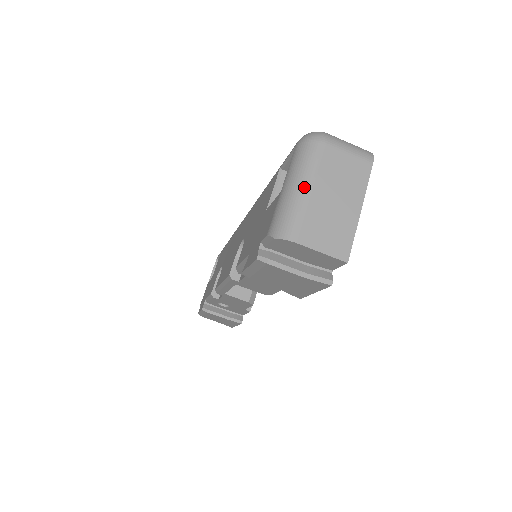
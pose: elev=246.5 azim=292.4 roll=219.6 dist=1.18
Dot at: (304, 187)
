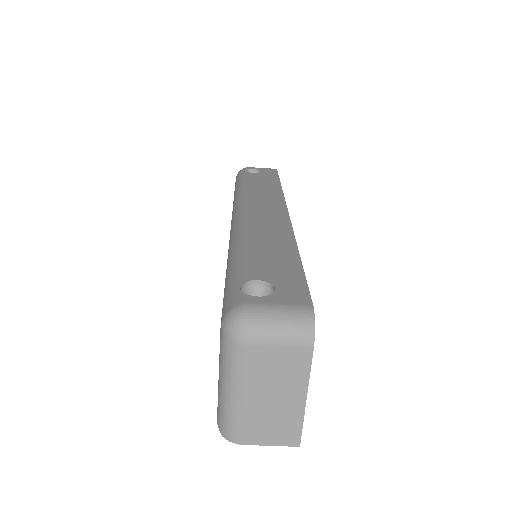
Dot at: (236, 394)
